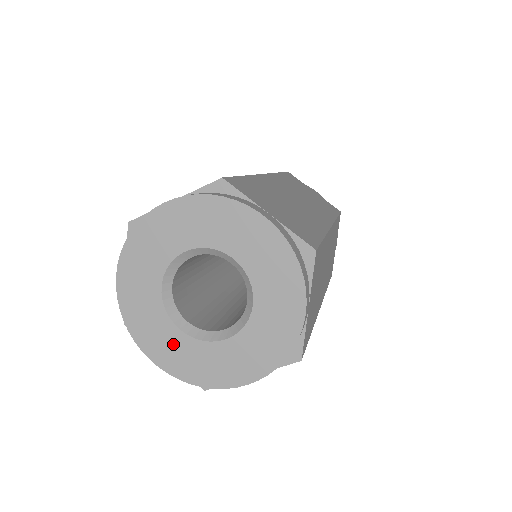
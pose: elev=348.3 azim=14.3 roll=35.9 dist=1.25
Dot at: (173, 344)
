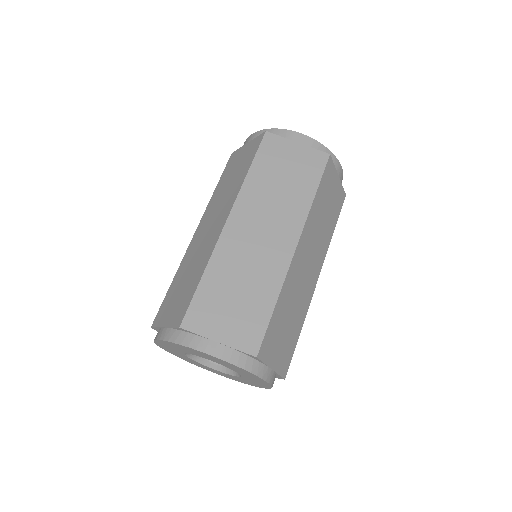
Dot at: (181, 356)
